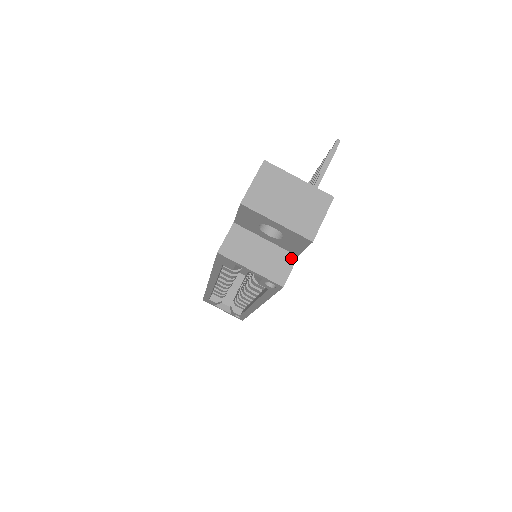
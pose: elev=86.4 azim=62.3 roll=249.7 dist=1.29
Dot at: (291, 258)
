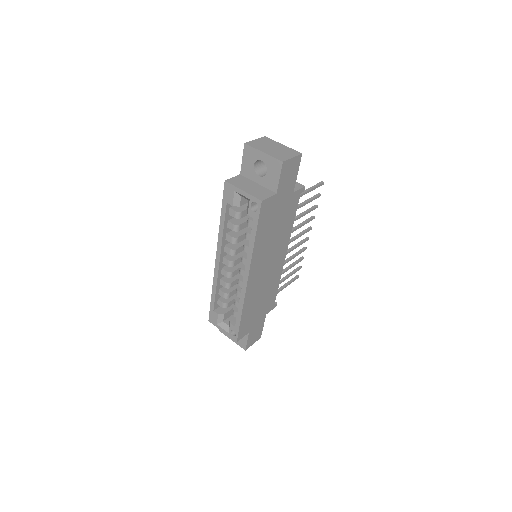
Dot at: (271, 193)
